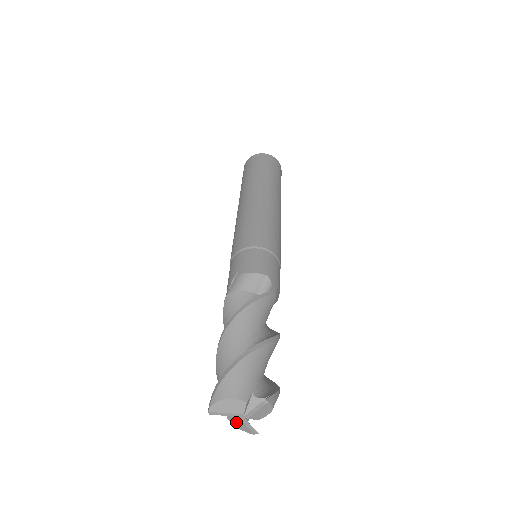
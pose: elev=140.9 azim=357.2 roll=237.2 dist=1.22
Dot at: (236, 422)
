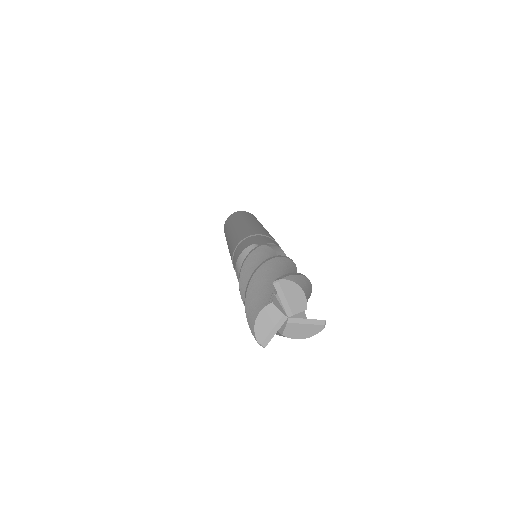
Dot at: (296, 332)
